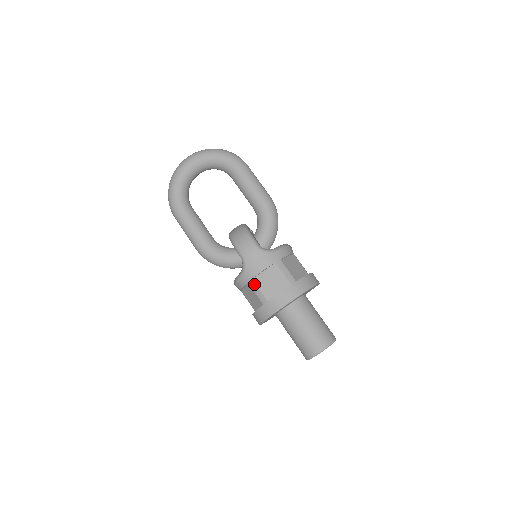
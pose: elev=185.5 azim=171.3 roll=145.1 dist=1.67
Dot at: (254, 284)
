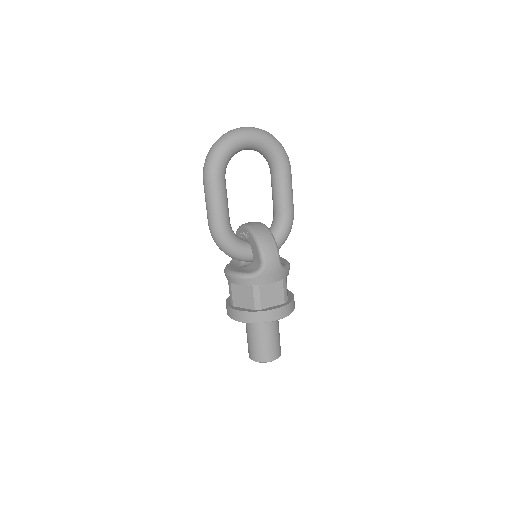
Dot at: (258, 290)
